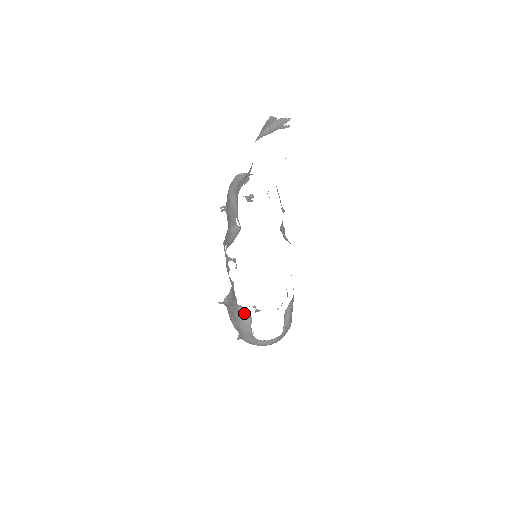
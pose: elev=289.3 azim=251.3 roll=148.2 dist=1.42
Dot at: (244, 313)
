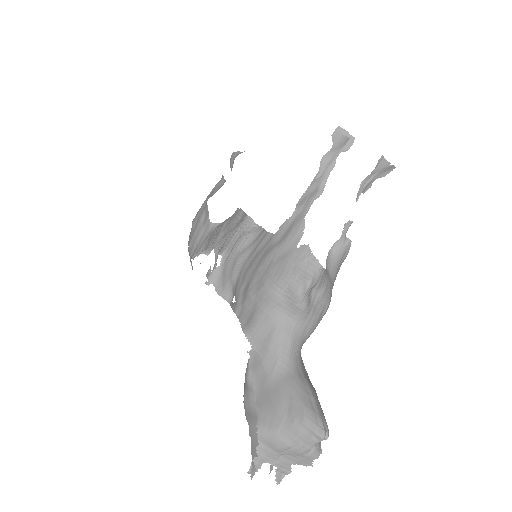
Dot at: (191, 262)
